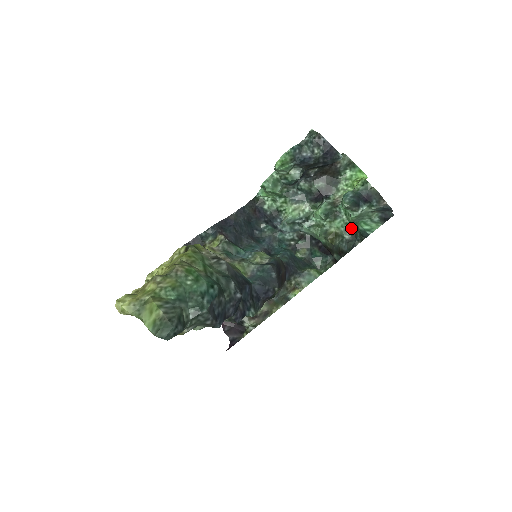
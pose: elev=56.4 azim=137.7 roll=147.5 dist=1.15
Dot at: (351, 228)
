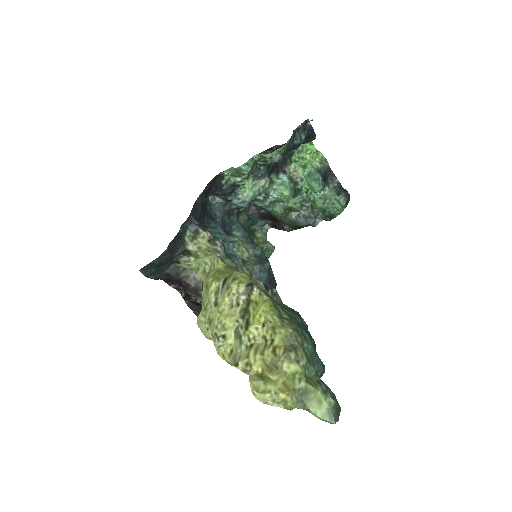
Dot at: (306, 203)
